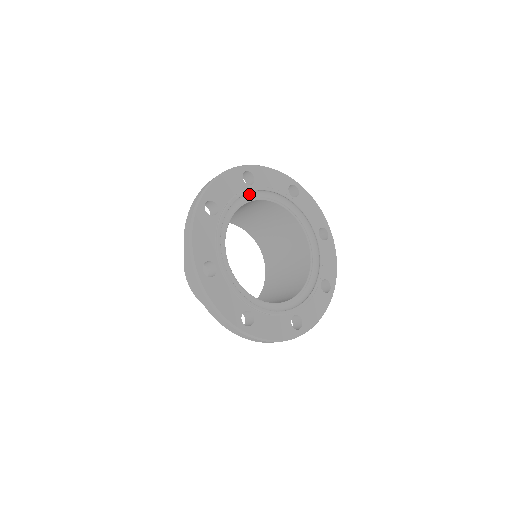
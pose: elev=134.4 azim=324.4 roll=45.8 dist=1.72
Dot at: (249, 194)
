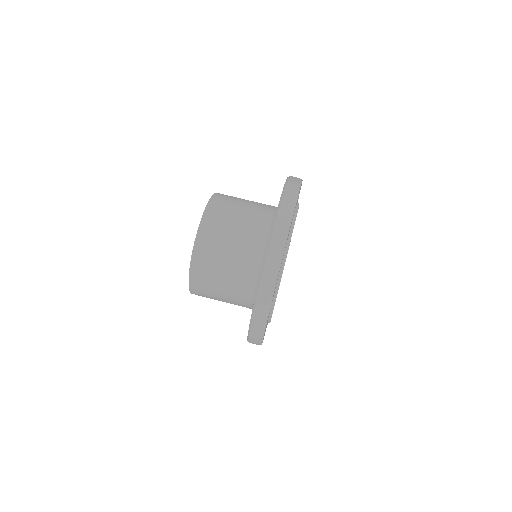
Dot at: occluded
